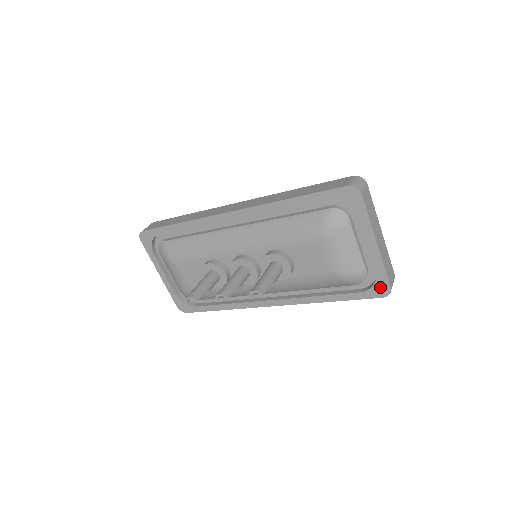
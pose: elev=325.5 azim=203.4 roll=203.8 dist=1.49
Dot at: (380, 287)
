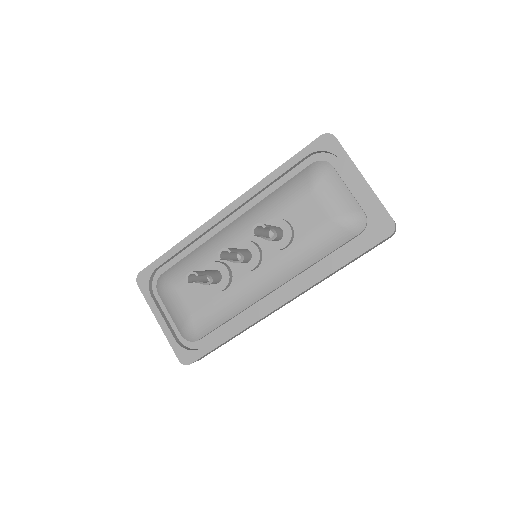
Dot at: (383, 224)
